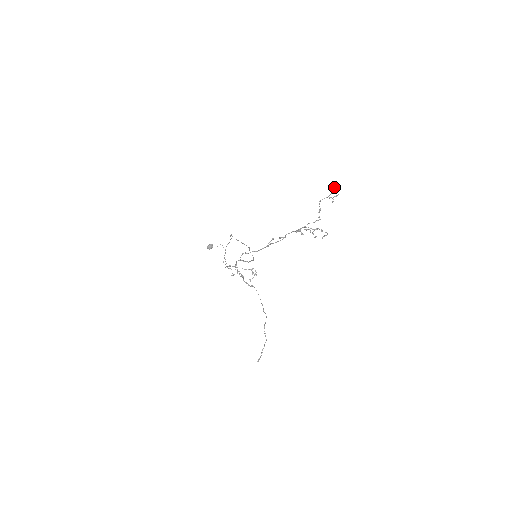
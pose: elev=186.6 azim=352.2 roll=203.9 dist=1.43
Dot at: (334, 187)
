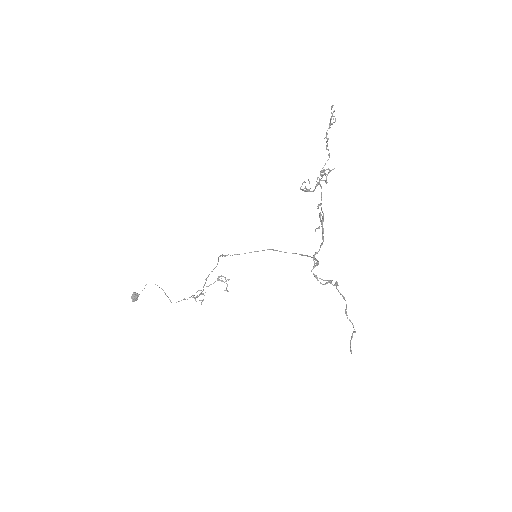
Dot at: occluded
